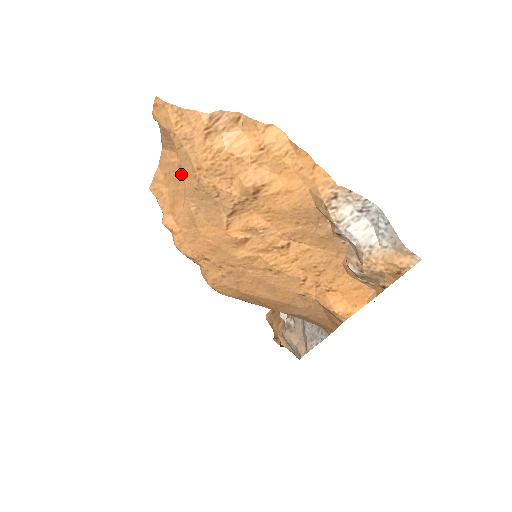
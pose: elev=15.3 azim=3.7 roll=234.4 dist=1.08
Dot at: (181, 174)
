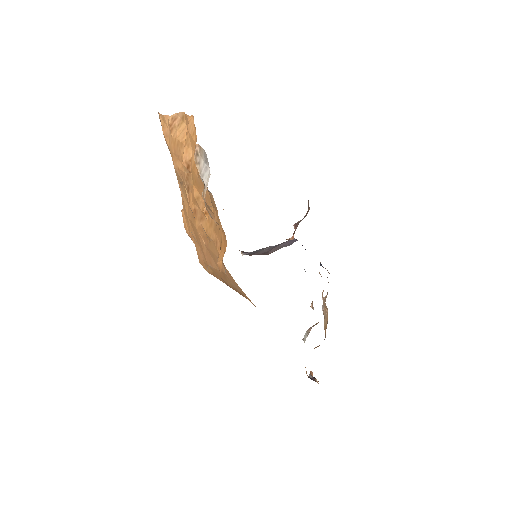
Dot at: occluded
